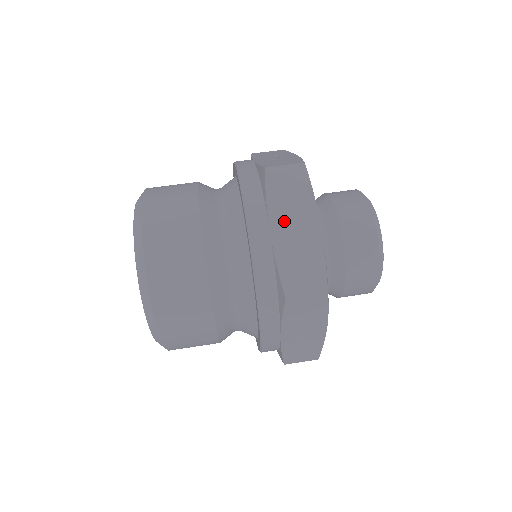
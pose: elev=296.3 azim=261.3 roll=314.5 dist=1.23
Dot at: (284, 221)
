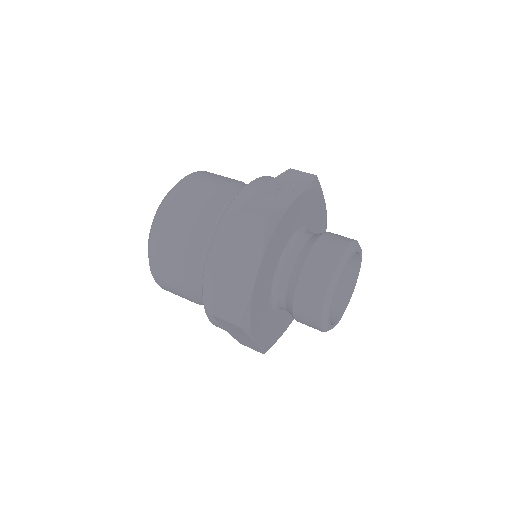
Dot at: (234, 259)
